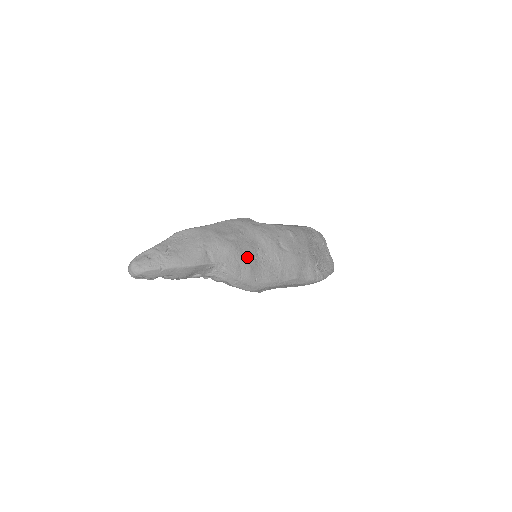
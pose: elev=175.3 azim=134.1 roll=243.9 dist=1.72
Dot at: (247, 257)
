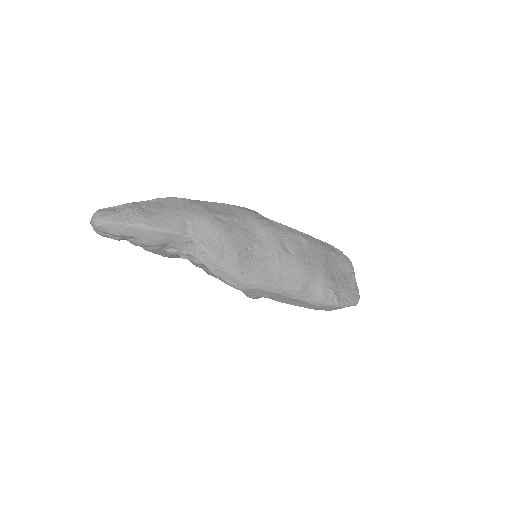
Dot at: (236, 243)
